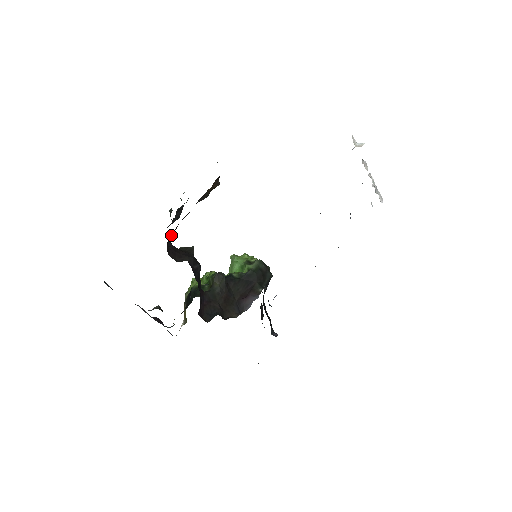
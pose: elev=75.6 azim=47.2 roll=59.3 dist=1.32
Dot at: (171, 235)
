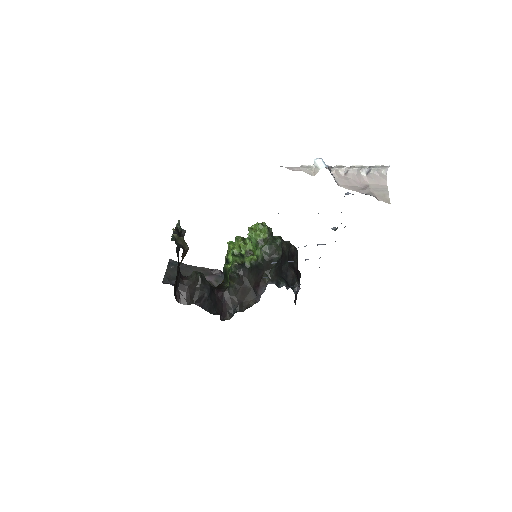
Dot at: (174, 292)
